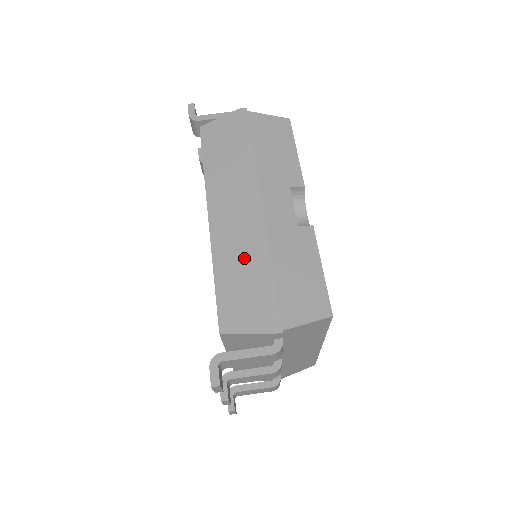
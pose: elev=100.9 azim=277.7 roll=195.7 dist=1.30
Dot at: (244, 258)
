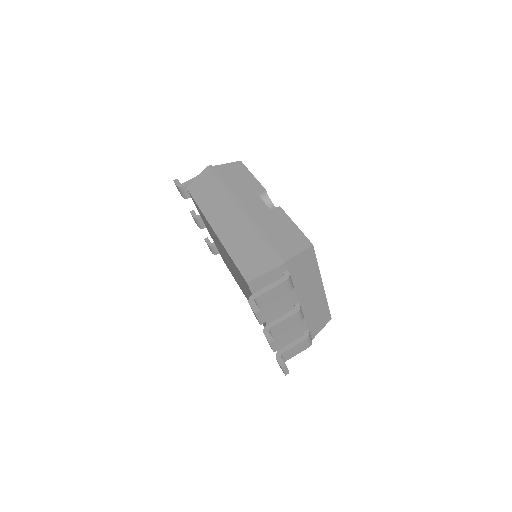
Dot at: (244, 238)
